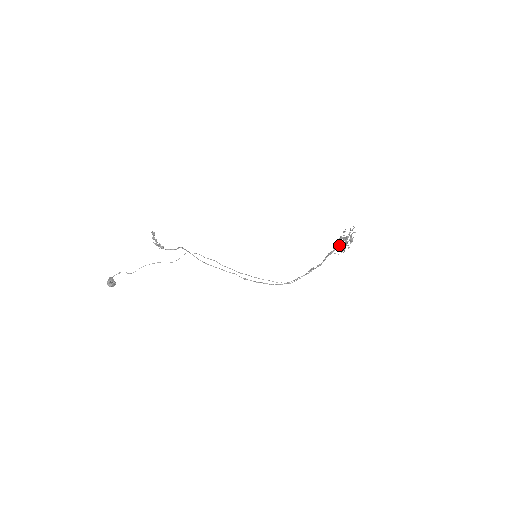
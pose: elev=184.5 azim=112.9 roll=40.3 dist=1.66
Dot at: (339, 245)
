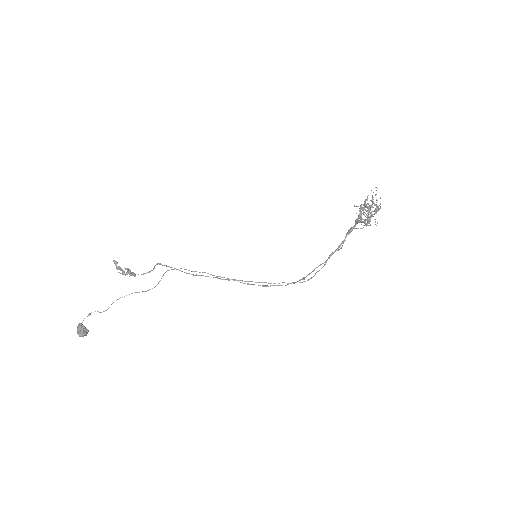
Dot at: (361, 216)
